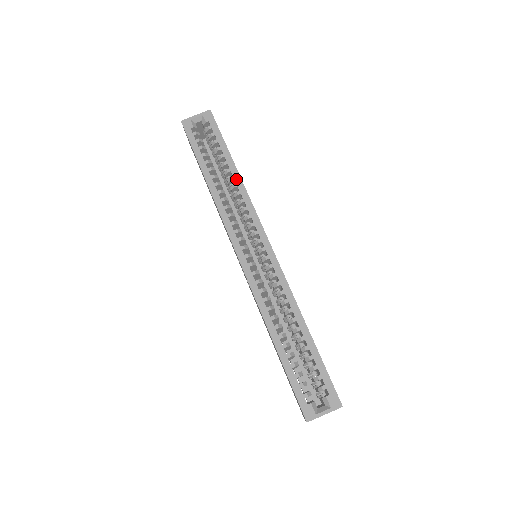
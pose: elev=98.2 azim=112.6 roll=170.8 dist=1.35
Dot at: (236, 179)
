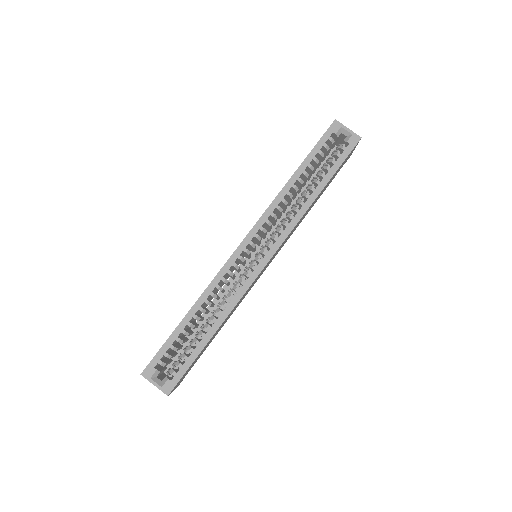
Dot at: (309, 200)
